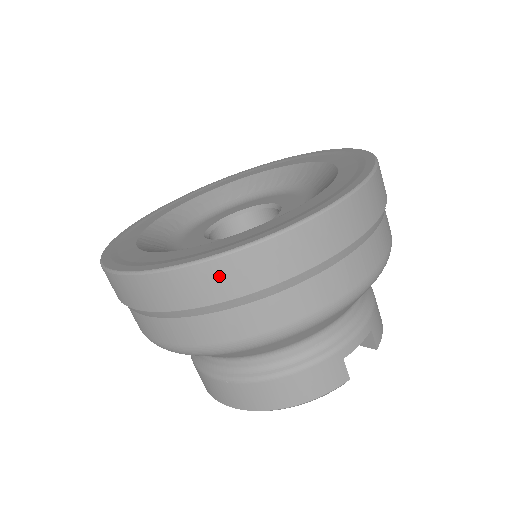
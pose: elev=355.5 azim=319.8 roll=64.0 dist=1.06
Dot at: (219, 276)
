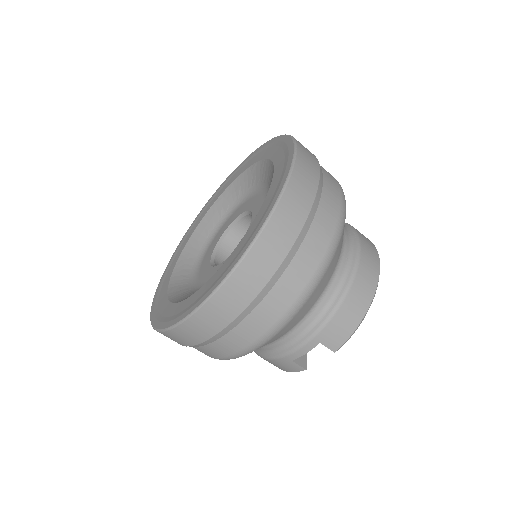
Dot at: occluded
